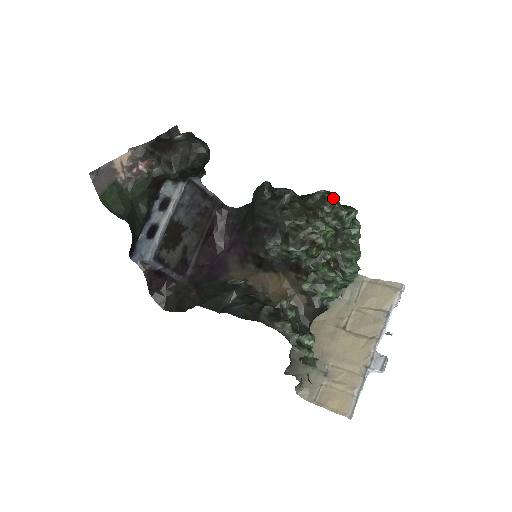
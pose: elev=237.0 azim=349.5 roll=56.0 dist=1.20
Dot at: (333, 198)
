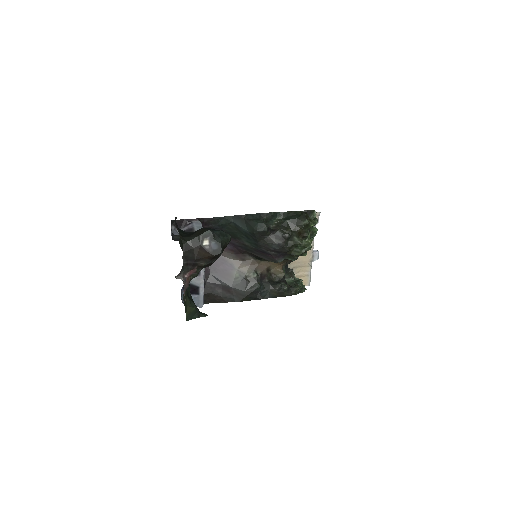
Dot at: (310, 220)
